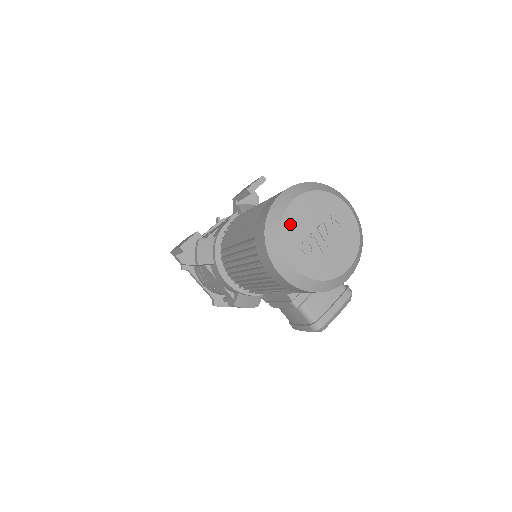
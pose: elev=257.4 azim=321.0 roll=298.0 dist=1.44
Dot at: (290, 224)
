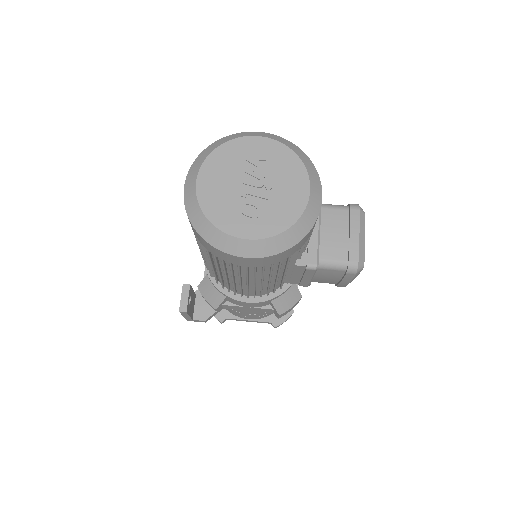
Dot at: (213, 205)
